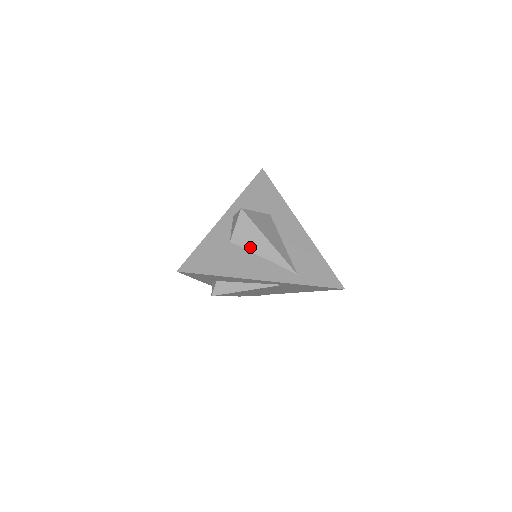
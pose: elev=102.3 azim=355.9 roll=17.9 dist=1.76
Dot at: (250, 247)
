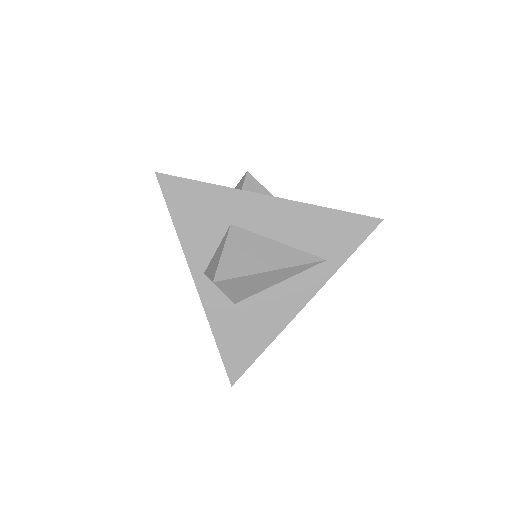
Dot at: (258, 289)
